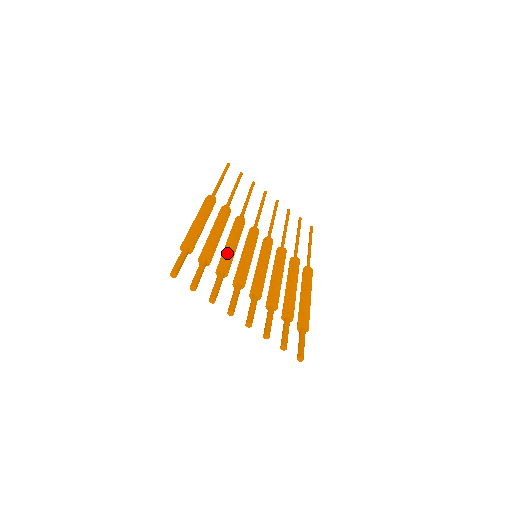
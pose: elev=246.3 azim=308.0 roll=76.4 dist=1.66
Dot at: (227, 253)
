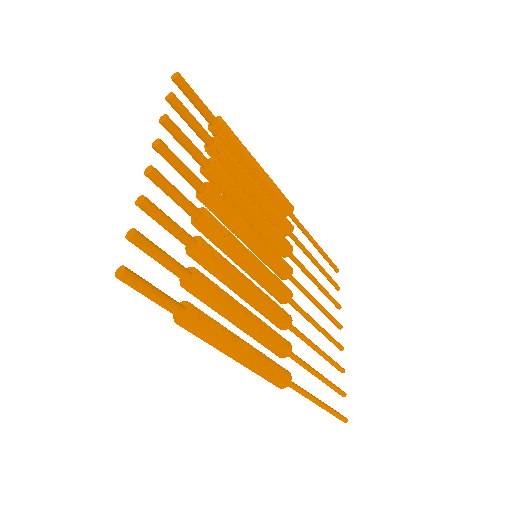
Dot at: occluded
